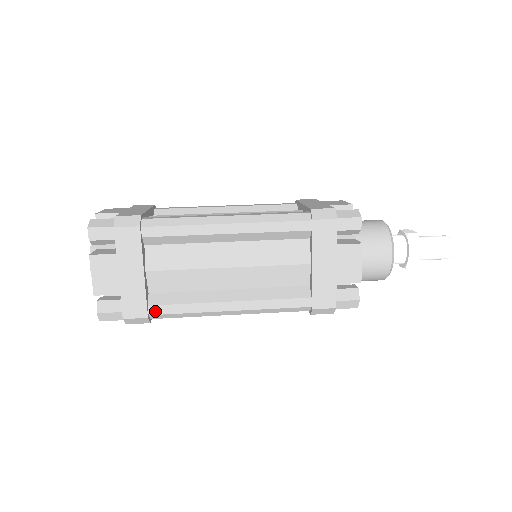
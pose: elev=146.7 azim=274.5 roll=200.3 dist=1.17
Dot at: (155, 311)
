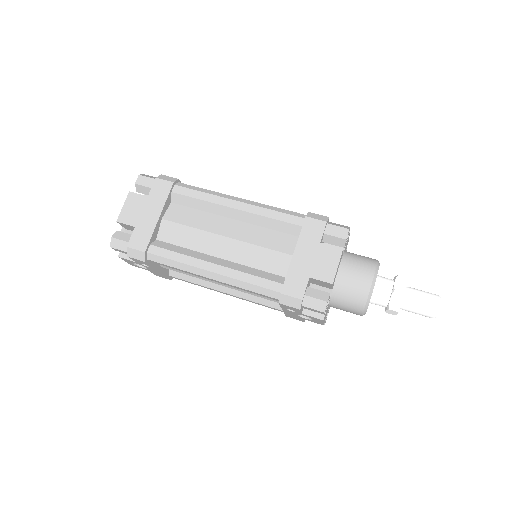
Dot at: (153, 251)
